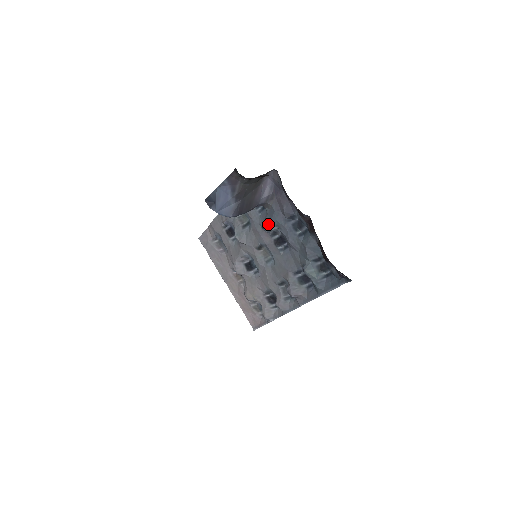
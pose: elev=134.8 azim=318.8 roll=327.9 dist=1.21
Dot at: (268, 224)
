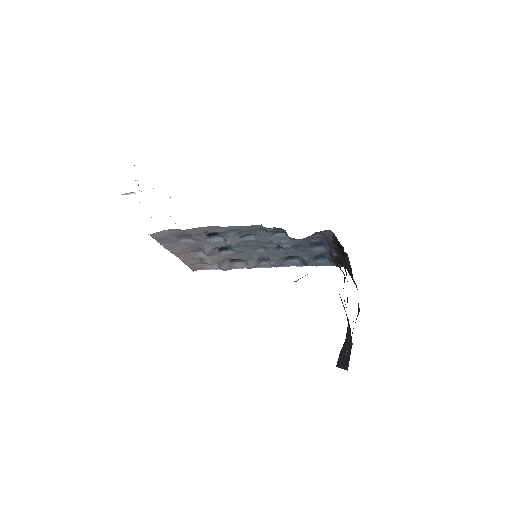
Dot at: (290, 246)
